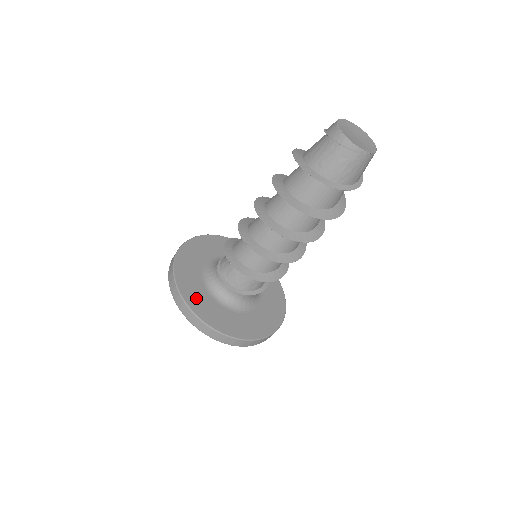
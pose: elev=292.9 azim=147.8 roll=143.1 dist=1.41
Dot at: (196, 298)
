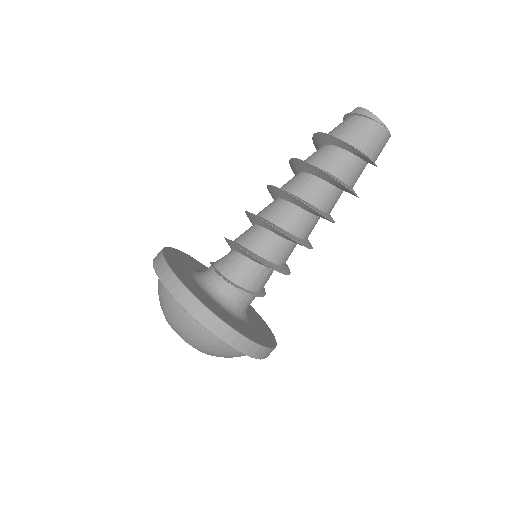
Dot at: (181, 273)
